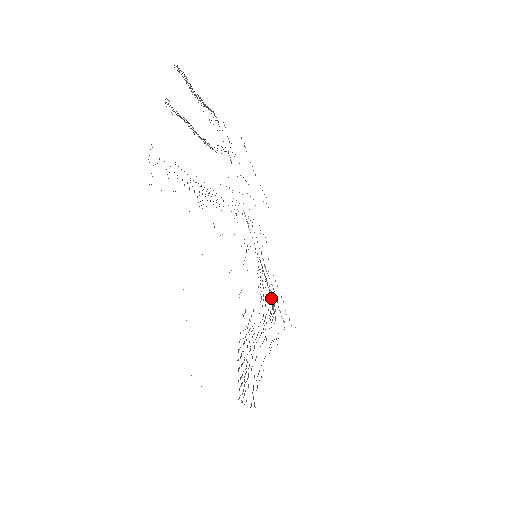
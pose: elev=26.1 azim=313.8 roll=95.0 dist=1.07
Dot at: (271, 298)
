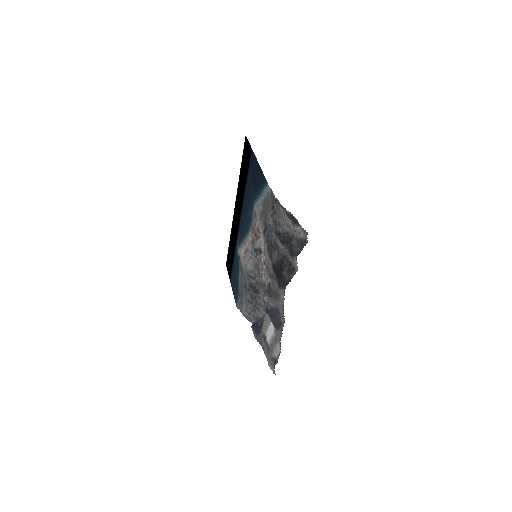
Dot at: (251, 265)
